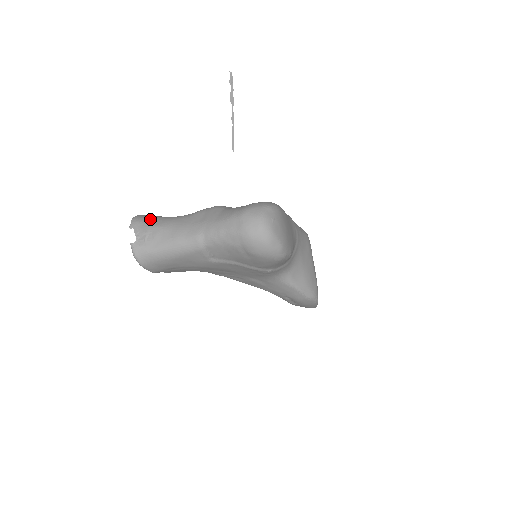
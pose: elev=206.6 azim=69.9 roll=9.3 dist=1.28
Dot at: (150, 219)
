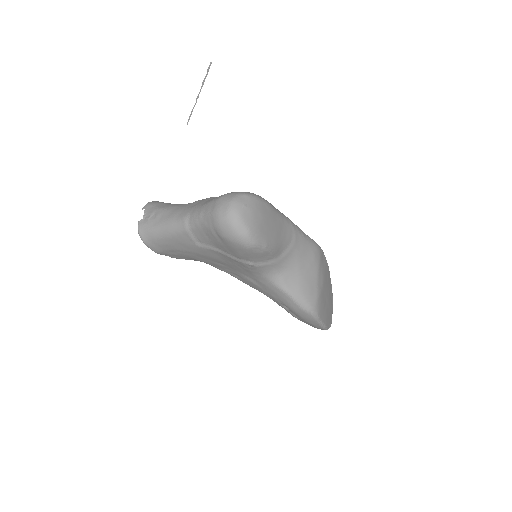
Dot at: (161, 204)
